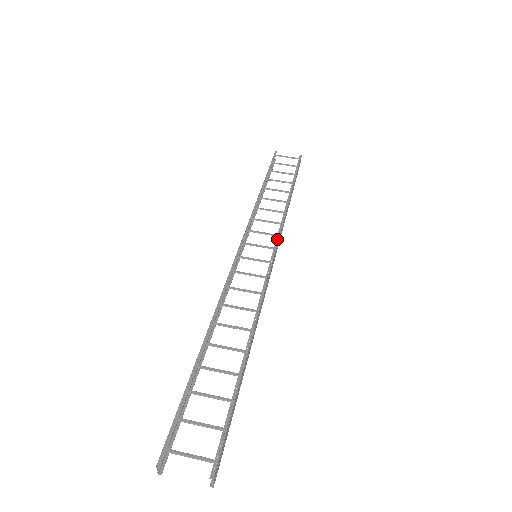
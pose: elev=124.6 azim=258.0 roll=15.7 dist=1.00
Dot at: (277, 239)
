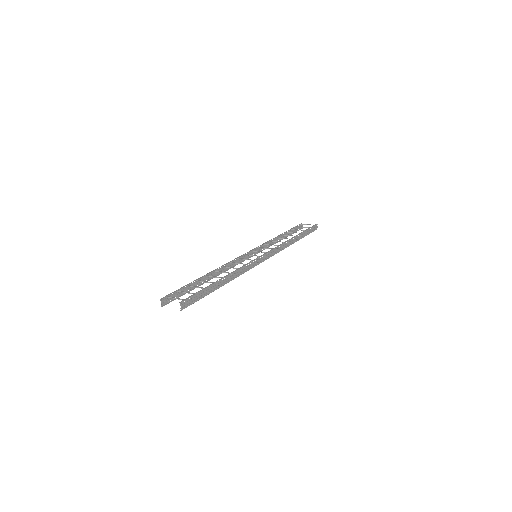
Dot at: (271, 250)
